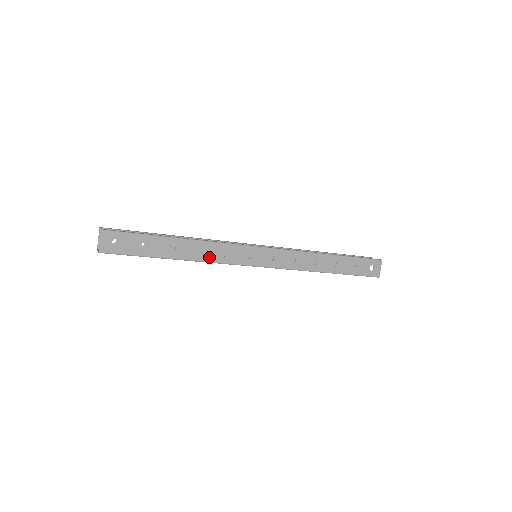
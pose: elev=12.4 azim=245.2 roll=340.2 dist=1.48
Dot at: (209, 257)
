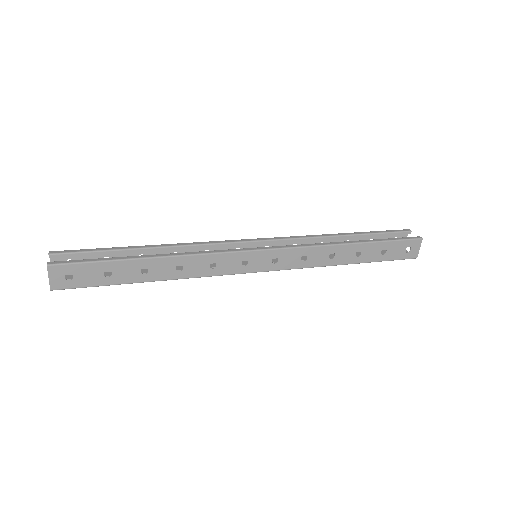
Dot at: (193, 272)
